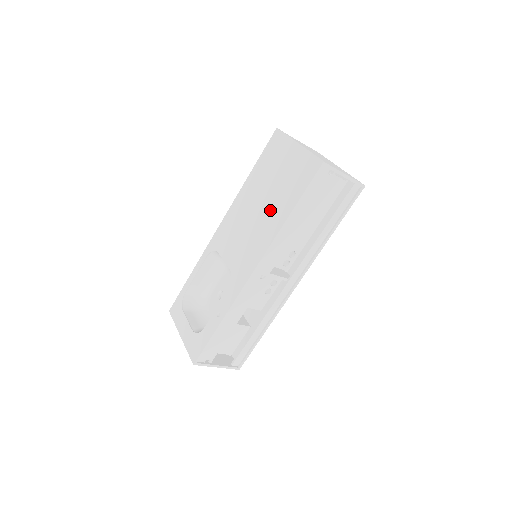
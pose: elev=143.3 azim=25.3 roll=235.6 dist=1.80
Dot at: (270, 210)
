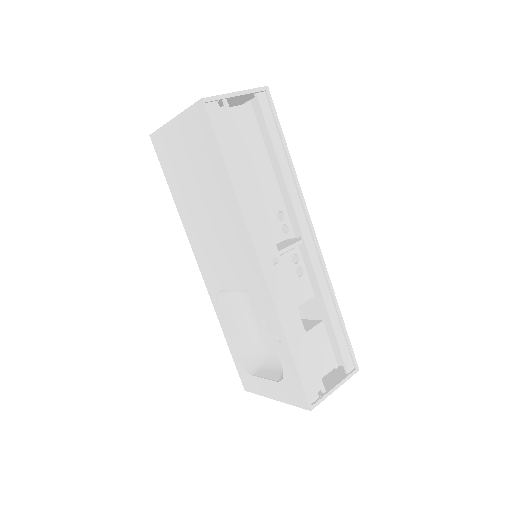
Dot at: (214, 198)
